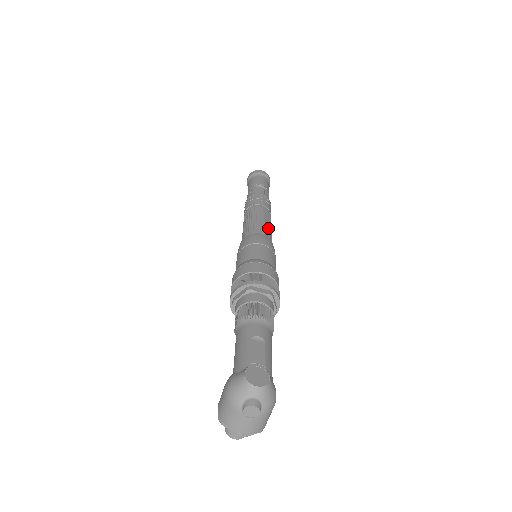
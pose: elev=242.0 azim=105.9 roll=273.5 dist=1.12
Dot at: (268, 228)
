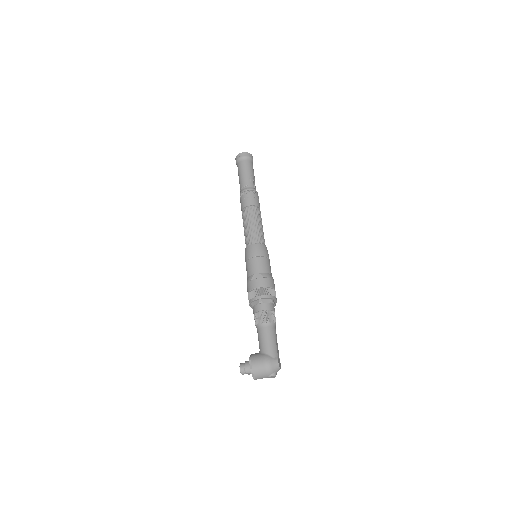
Dot at: occluded
